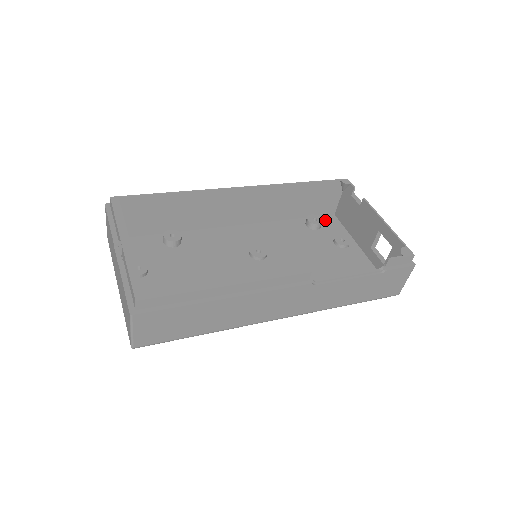
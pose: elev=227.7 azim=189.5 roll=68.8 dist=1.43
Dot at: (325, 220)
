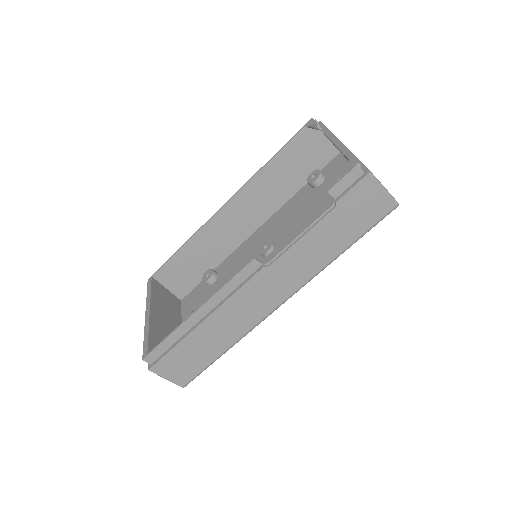
Dot at: (330, 167)
